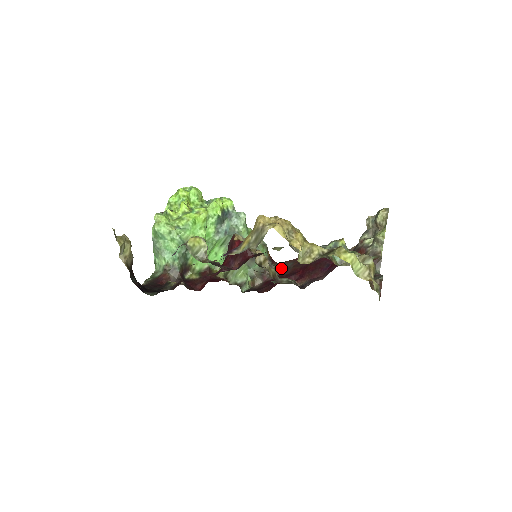
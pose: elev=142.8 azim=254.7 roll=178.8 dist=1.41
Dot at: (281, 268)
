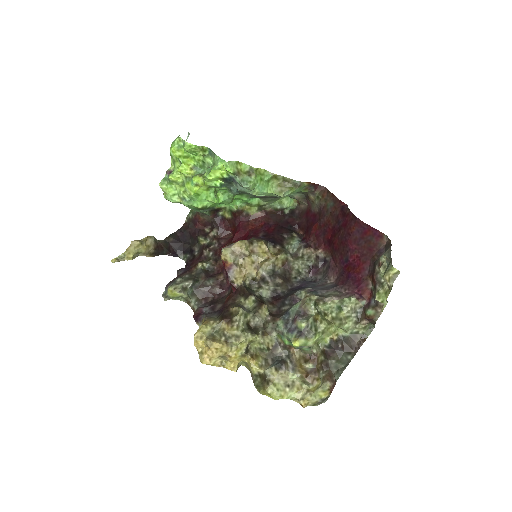
Dot at: (322, 202)
